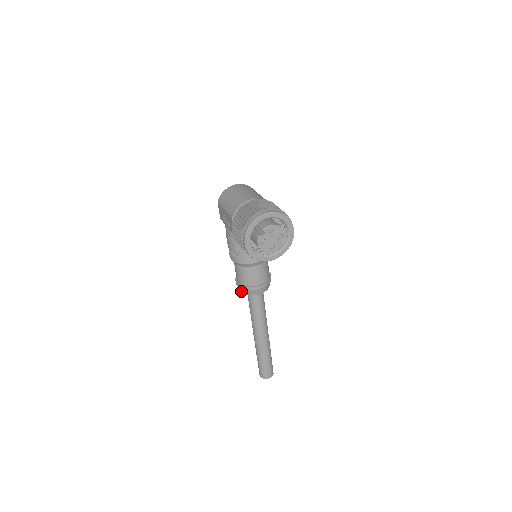
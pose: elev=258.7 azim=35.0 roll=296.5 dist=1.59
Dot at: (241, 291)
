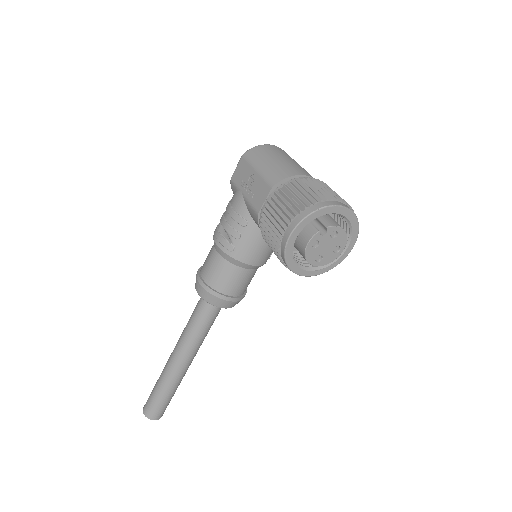
Dot at: (199, 292)
